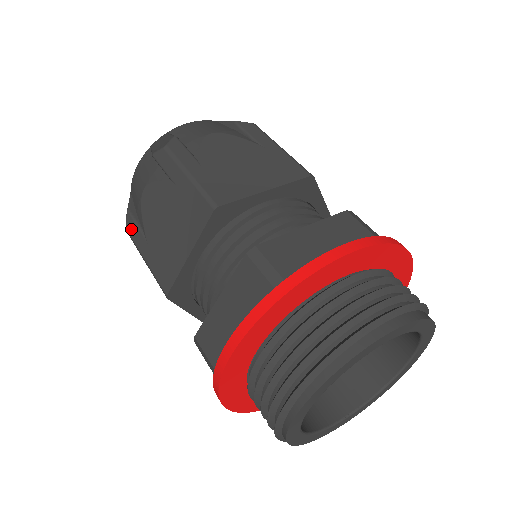
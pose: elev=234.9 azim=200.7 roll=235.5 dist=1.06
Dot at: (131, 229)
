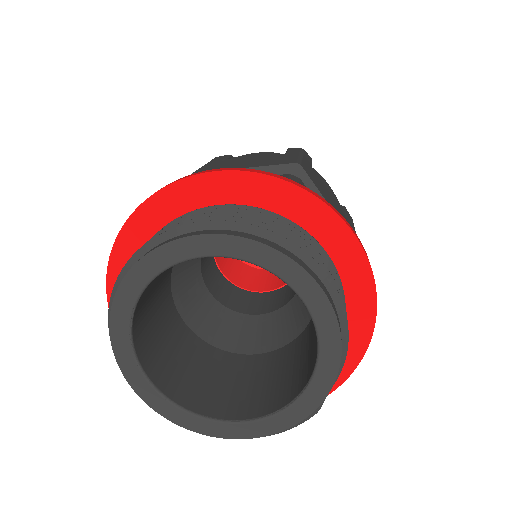
Dot at: occluded
